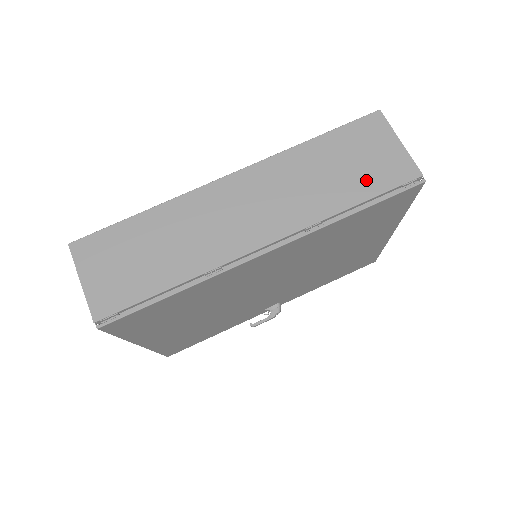
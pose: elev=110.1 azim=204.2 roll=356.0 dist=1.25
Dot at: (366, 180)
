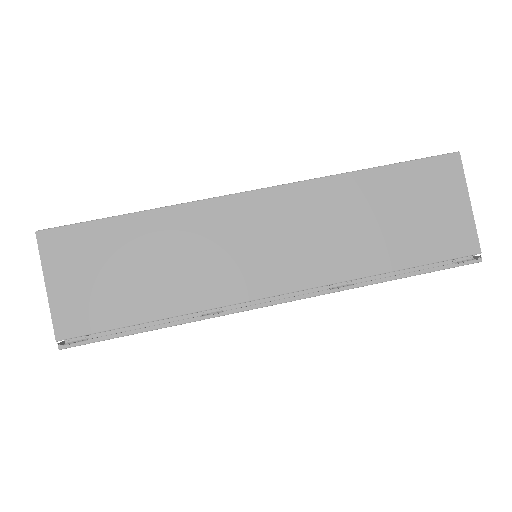
Dot at: (416, 242)
